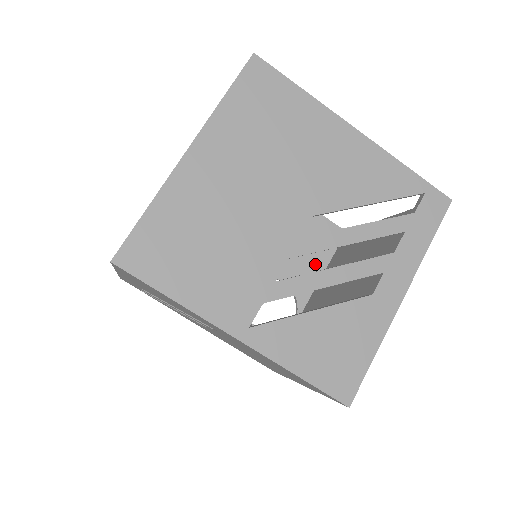
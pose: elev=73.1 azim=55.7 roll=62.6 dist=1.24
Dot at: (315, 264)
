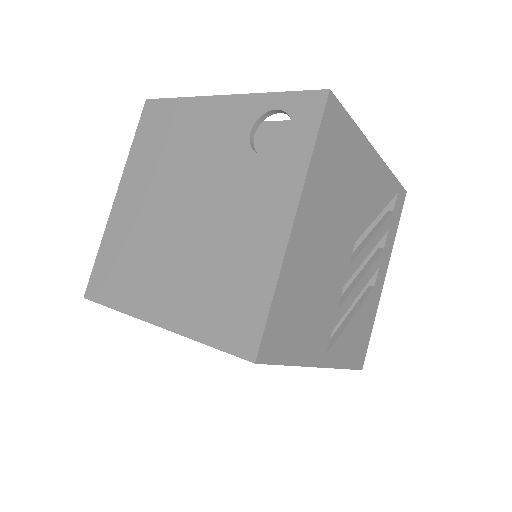
Dot at: occluded
